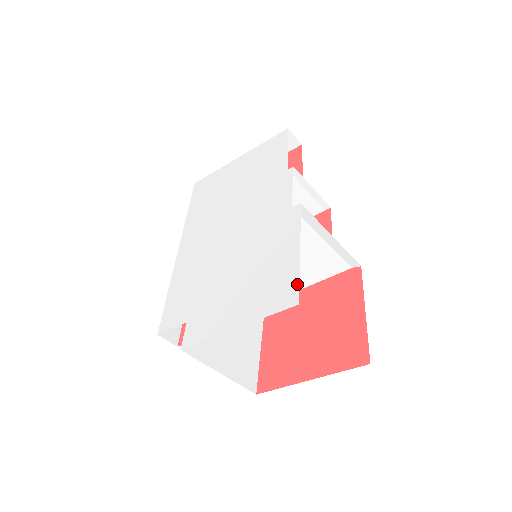
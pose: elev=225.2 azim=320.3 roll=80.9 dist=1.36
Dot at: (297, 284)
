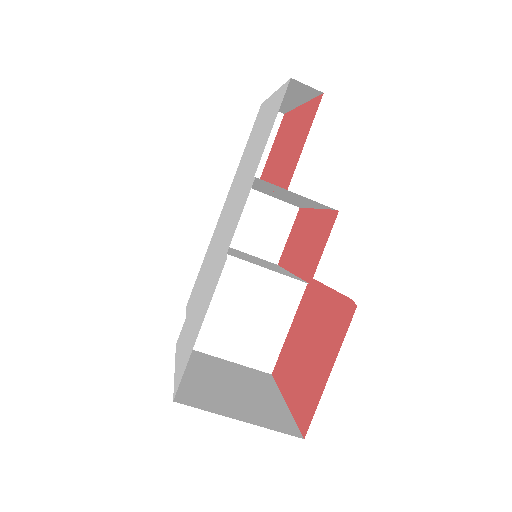
Dot at: occluded
